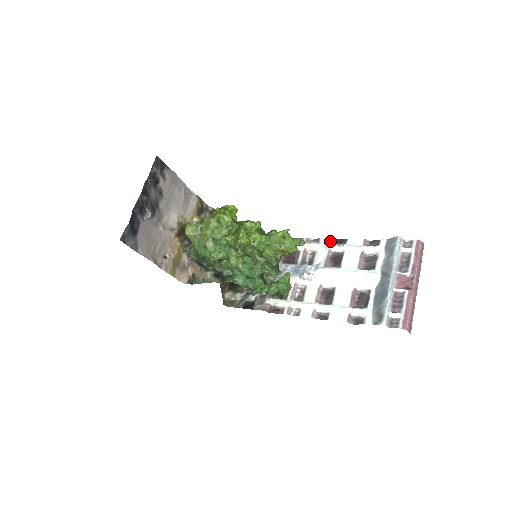
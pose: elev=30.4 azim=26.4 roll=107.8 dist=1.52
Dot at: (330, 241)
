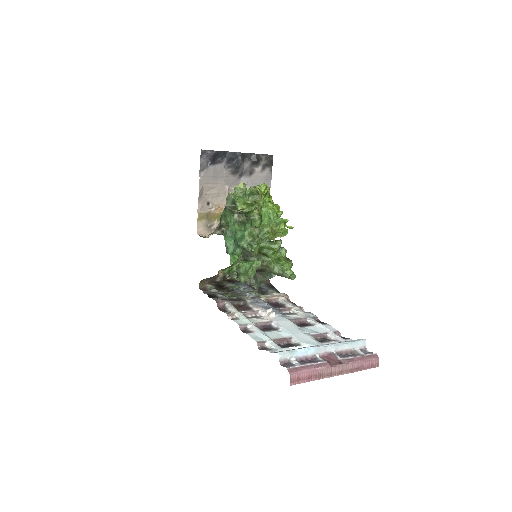
Dot at: (314, 316)
